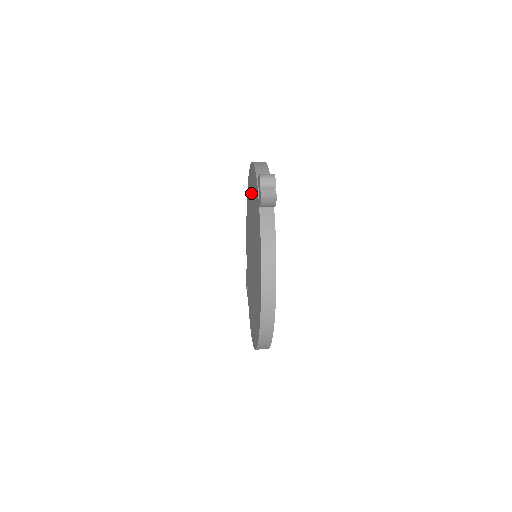
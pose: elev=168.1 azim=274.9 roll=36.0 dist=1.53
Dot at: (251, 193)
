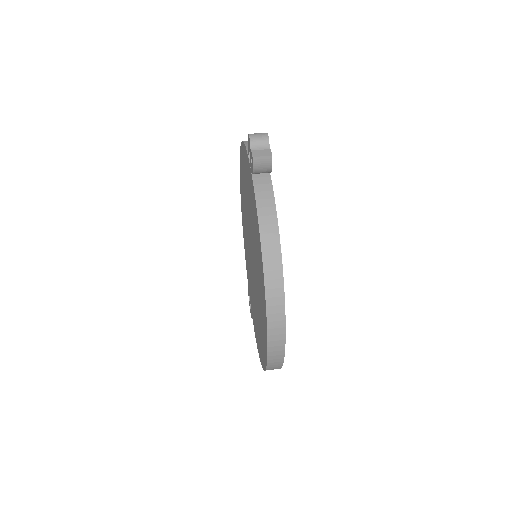
Dot at: (243, 182)
